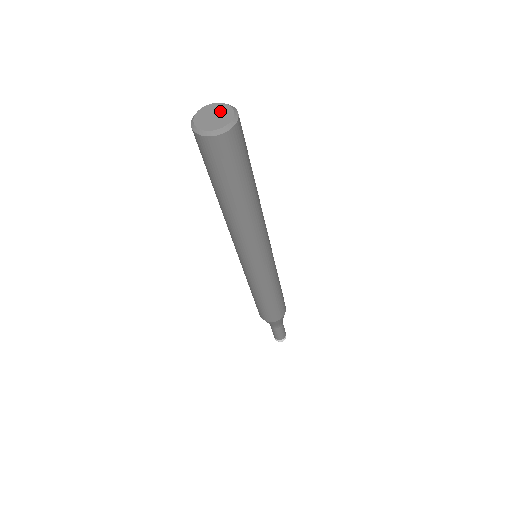
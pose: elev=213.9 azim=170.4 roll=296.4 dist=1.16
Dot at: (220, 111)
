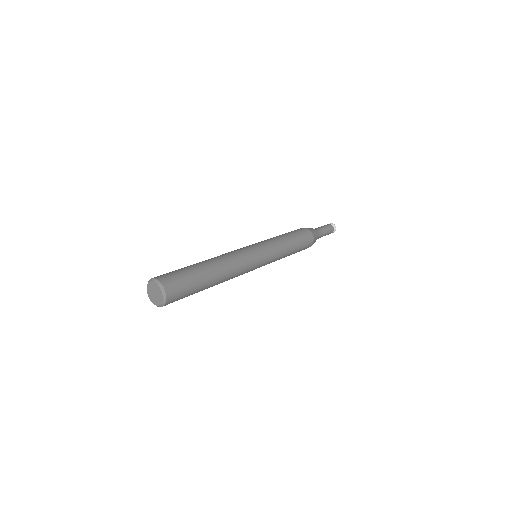
Dot at: (155, 289)
